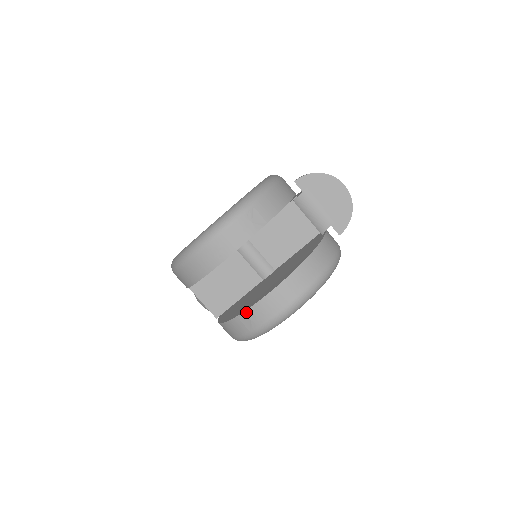
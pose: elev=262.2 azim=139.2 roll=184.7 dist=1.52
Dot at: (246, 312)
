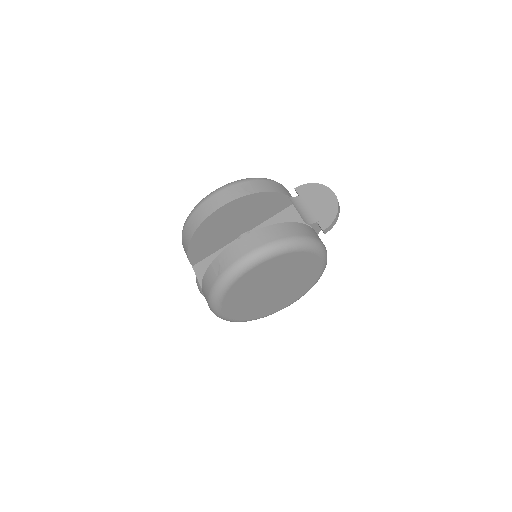
Dot at: (218, 257)
